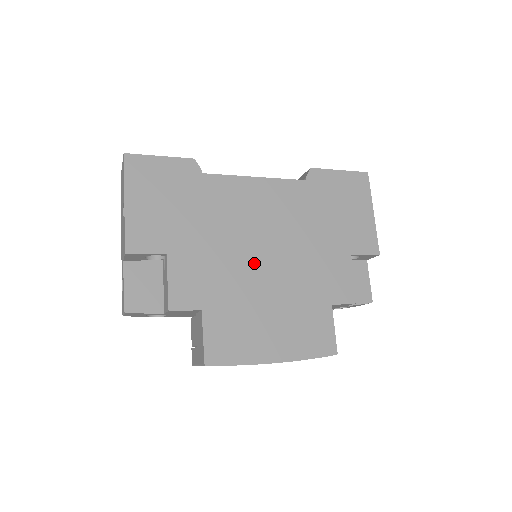
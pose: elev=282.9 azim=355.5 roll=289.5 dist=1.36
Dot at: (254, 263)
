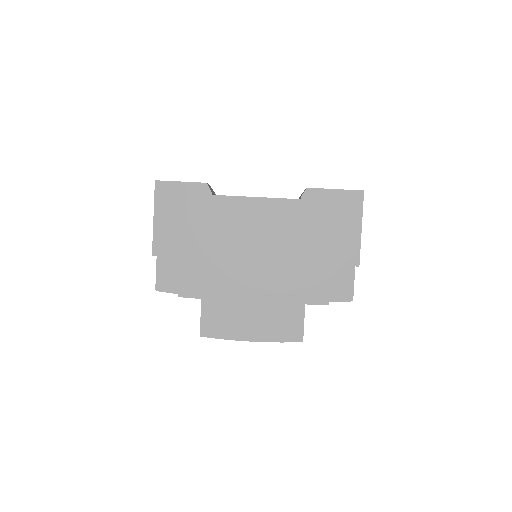
Dot at: (245, 267)
